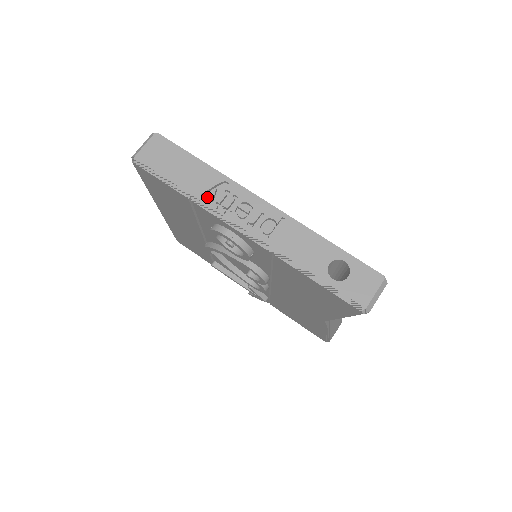
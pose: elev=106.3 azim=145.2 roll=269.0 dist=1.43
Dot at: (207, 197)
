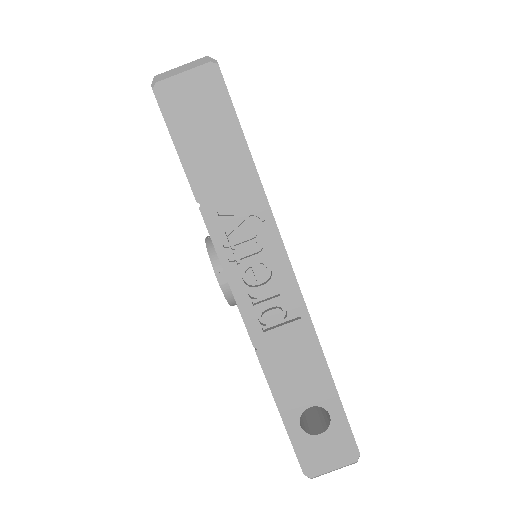
Dot at: (222, 221)
